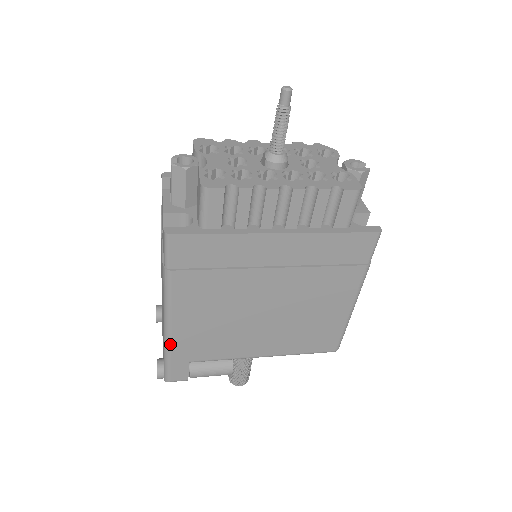
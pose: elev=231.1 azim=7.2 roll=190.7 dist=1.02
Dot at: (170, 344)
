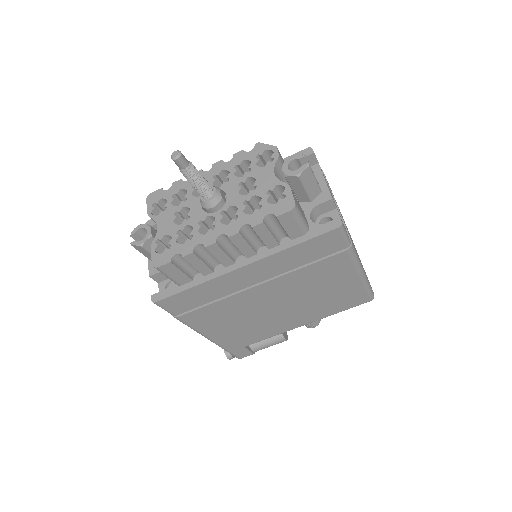
Dot at: (219, 345)
